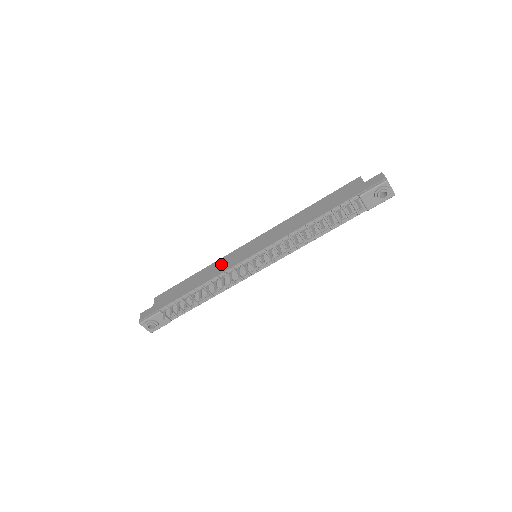
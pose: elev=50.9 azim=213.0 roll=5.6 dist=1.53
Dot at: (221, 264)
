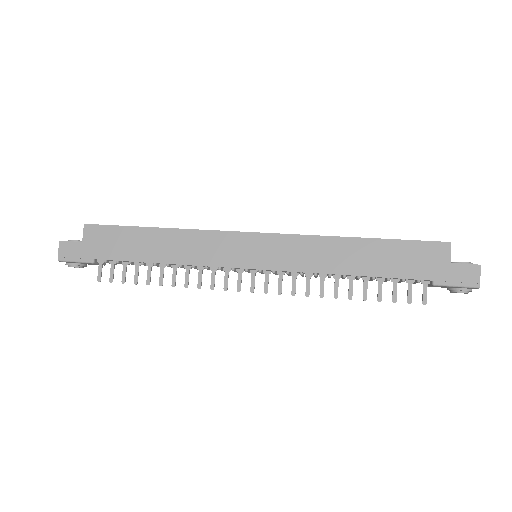
Dot at: (203, 245)
